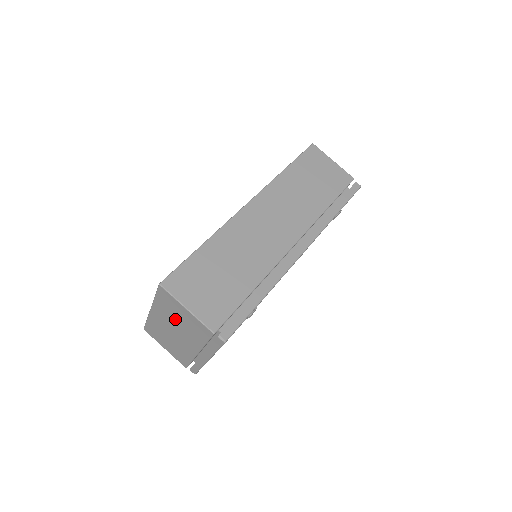
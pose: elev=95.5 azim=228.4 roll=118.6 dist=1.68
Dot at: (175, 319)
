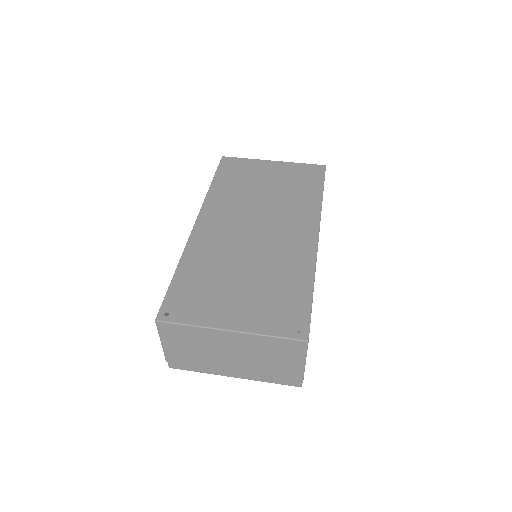
Dot at: (263, 354)
